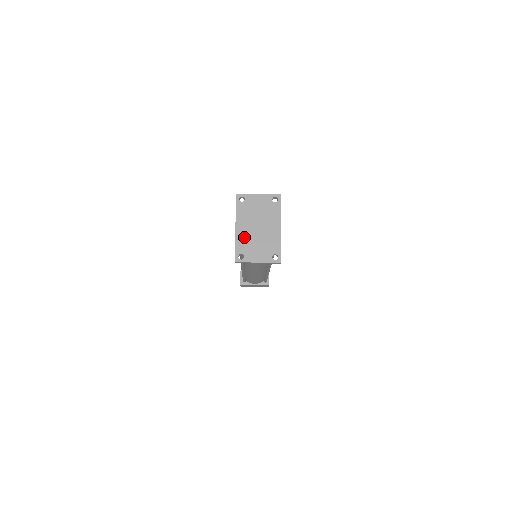
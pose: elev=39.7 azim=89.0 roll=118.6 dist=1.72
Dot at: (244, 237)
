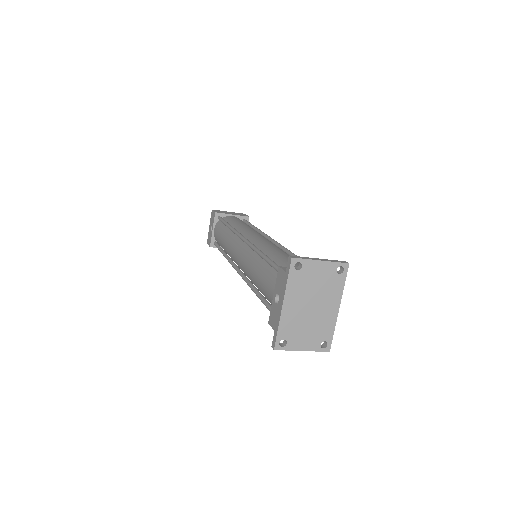
Dot at: (291, 318)
